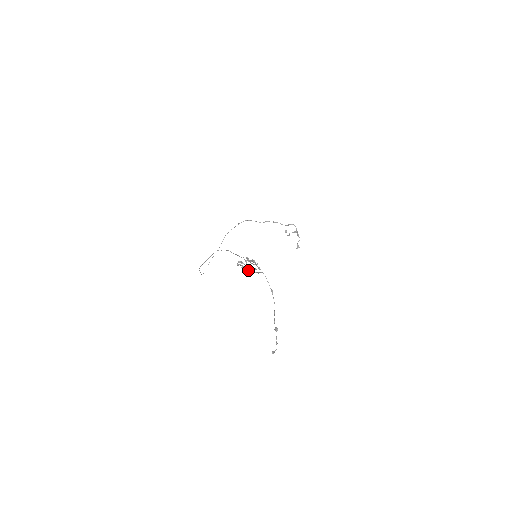
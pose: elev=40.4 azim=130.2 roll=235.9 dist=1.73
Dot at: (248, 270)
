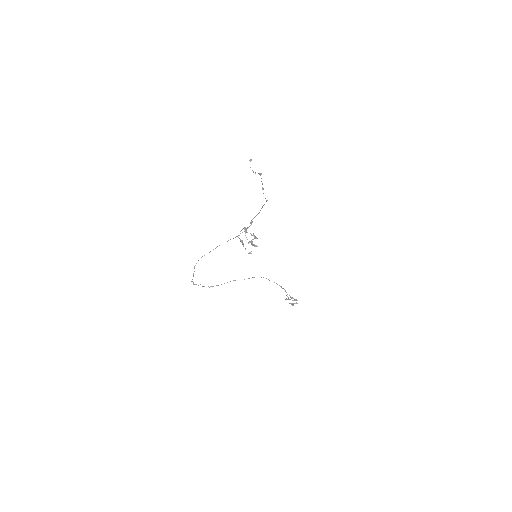
Dot at: occluded
